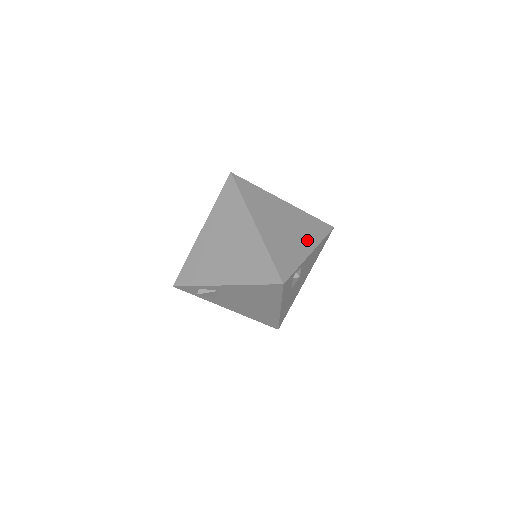
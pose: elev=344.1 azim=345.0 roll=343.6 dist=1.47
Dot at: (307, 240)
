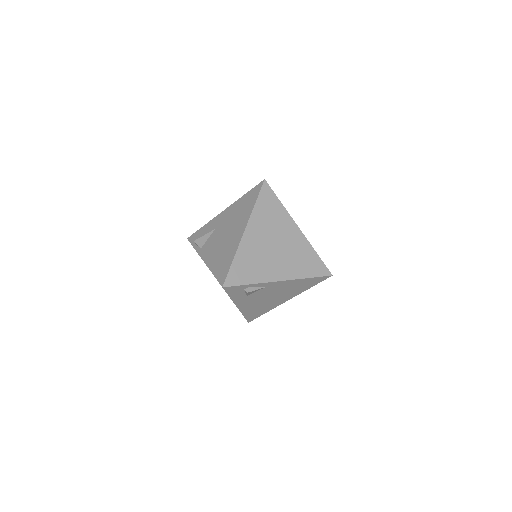
Dot at: occluded
